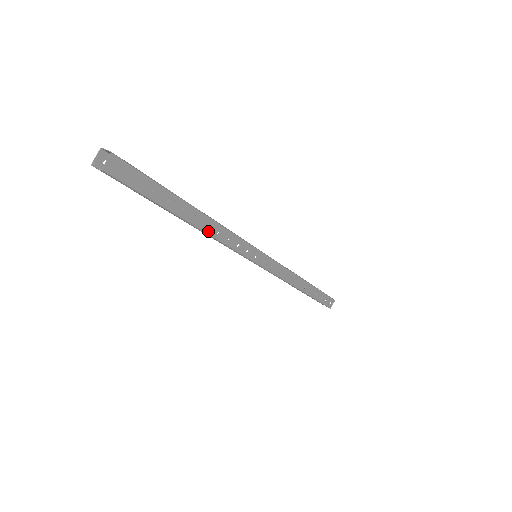
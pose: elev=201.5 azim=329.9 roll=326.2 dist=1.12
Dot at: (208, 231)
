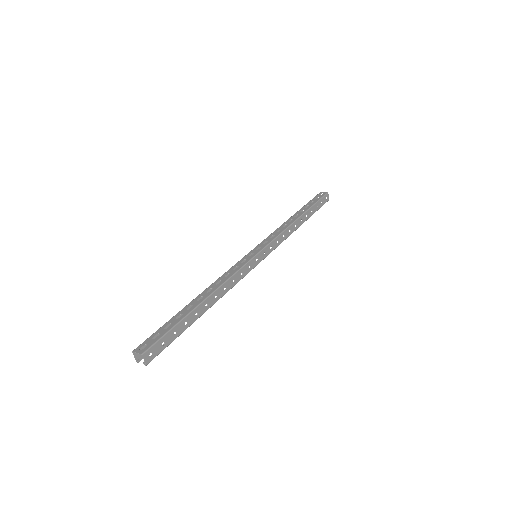
Dot at: (220, 297)
